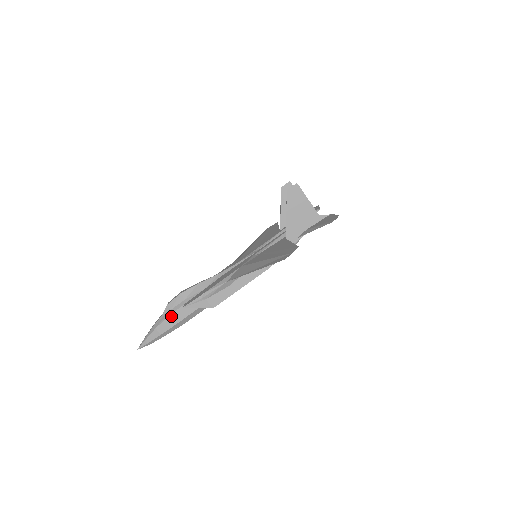
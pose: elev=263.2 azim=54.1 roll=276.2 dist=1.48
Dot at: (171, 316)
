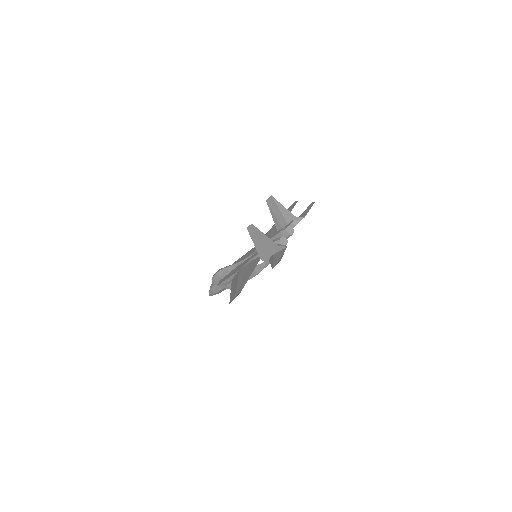
Dot at: (215, 286)
